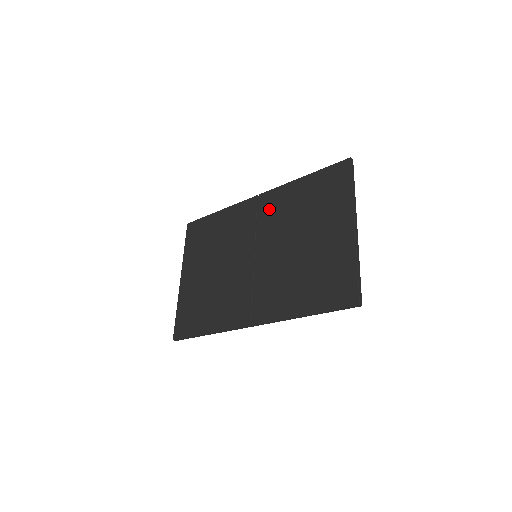
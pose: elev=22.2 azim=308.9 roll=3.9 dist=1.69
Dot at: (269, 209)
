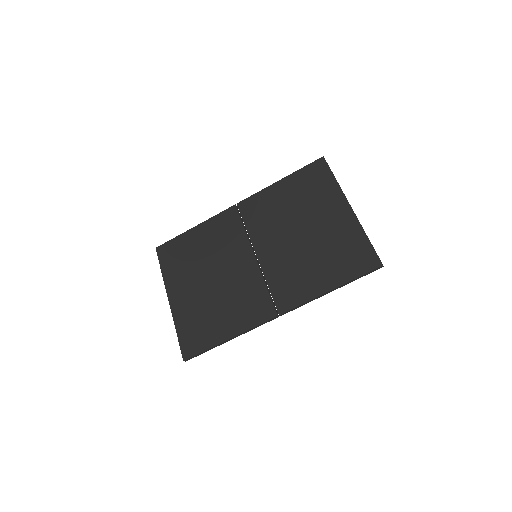
Dot at: (255, 213)
